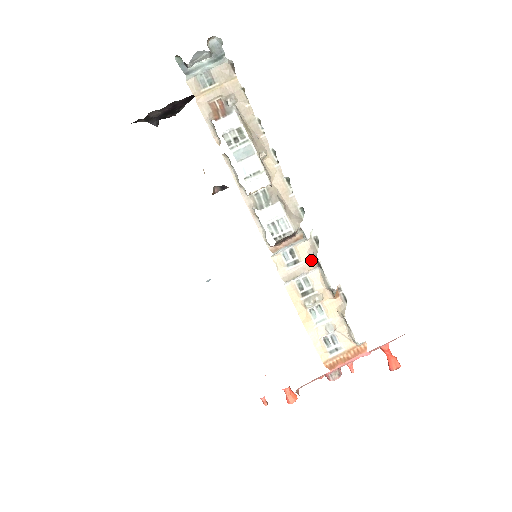
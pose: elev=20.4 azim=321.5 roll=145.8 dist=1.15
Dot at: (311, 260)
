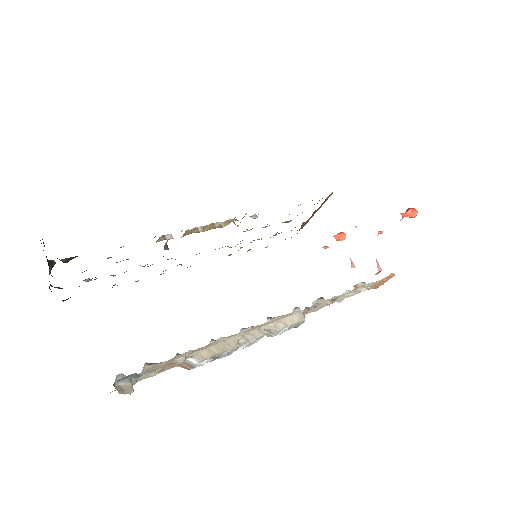
Dot at: occluded
